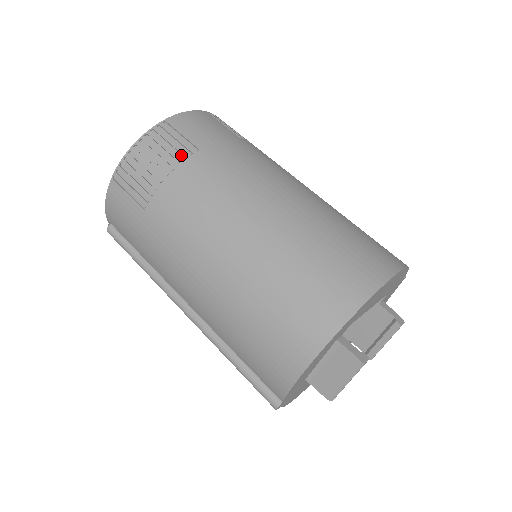
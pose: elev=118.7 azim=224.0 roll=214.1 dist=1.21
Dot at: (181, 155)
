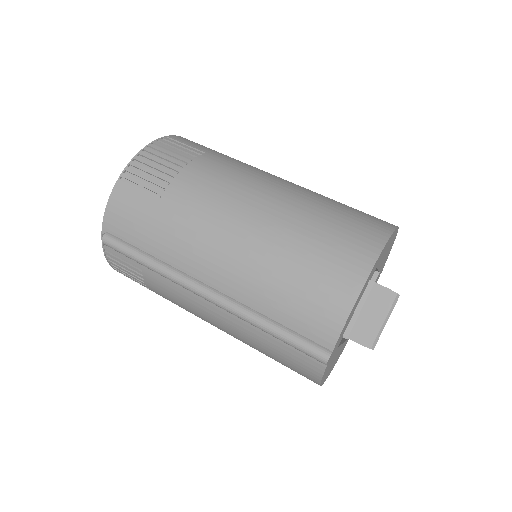
Dot at: (191, 156)
